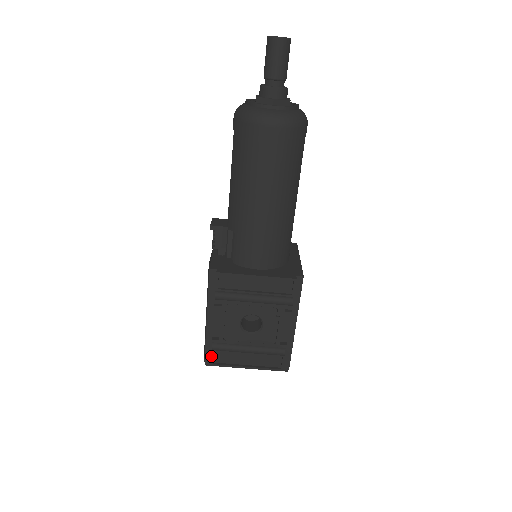
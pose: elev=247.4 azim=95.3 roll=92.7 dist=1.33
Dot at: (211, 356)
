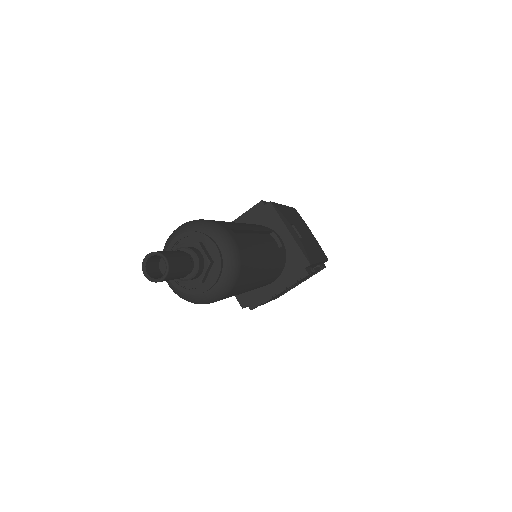
Dot at: occluded
